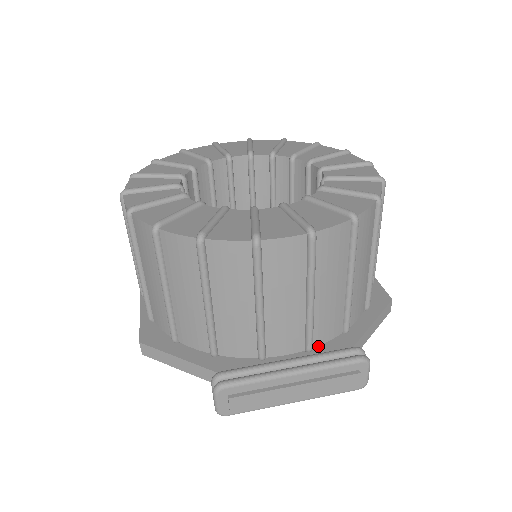
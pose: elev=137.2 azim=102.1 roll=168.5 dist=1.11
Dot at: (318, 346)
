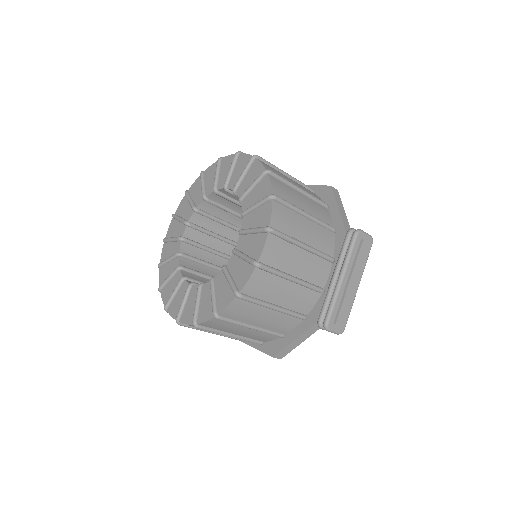
Dot at: (334, 253)
